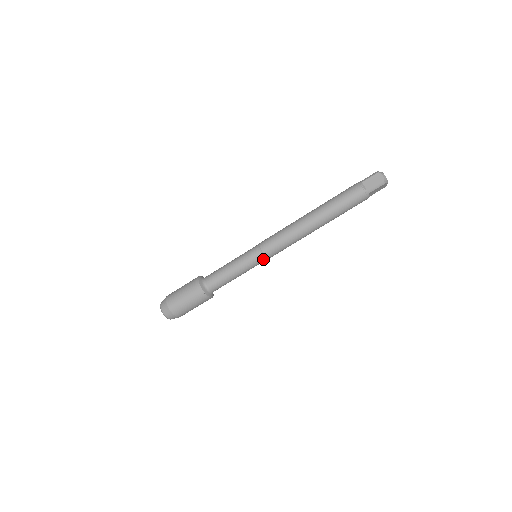
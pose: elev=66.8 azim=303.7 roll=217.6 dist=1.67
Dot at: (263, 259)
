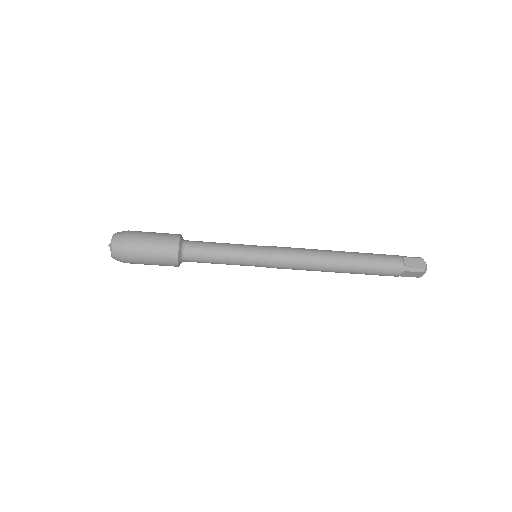
Dot at: (263, 263)
